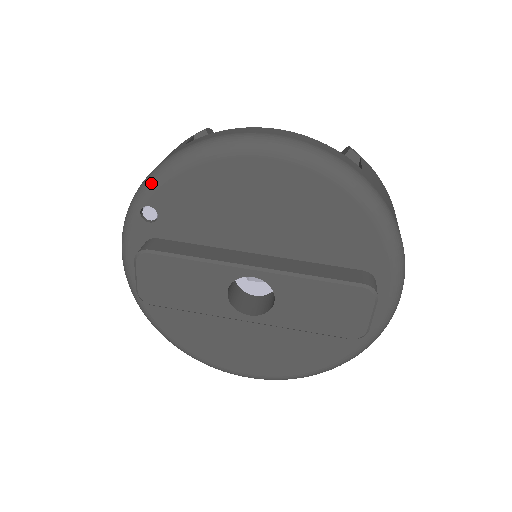
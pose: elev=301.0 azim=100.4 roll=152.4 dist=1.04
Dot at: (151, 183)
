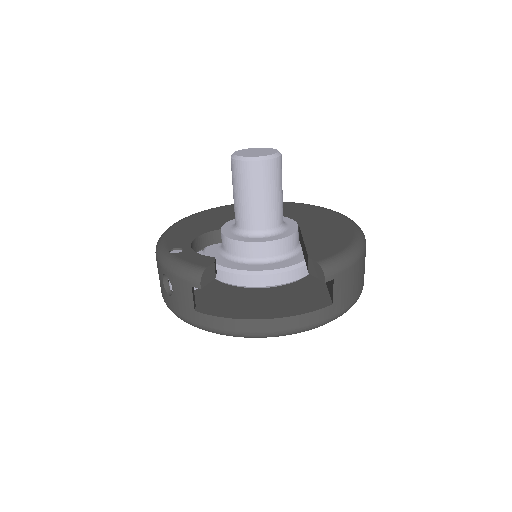
Dot at: occluded
